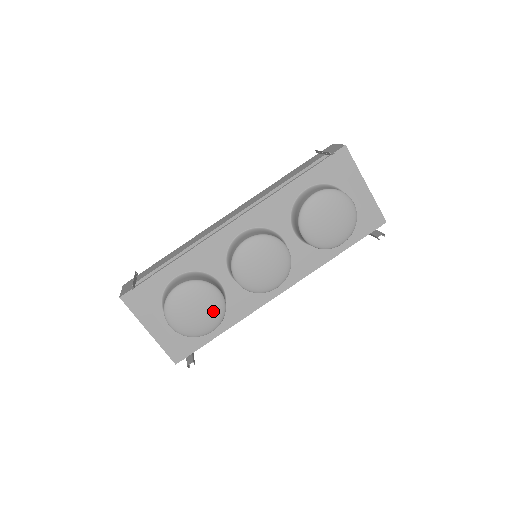
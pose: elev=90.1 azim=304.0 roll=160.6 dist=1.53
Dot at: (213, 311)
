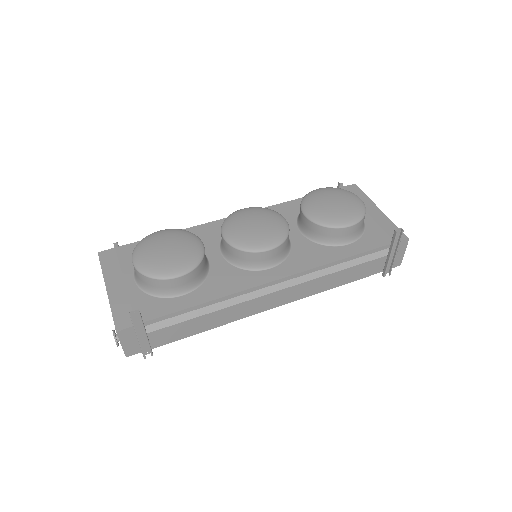
Dot at: (187, 253)
